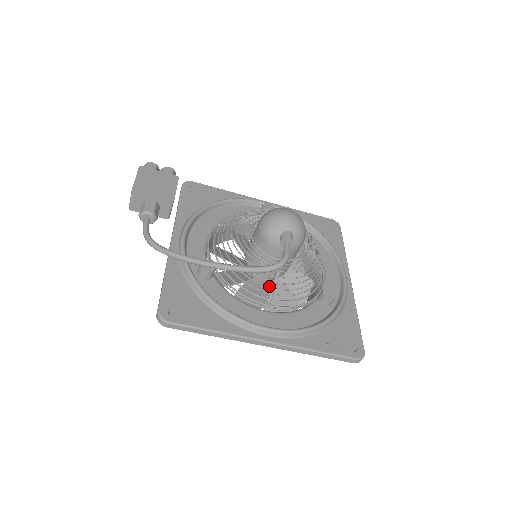
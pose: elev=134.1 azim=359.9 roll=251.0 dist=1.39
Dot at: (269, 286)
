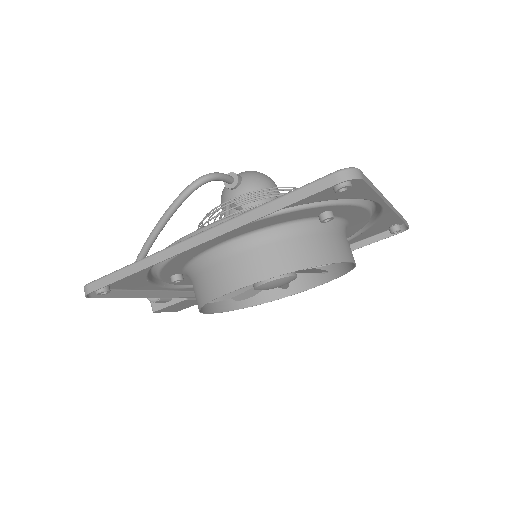
Dot at: (220, 219)
